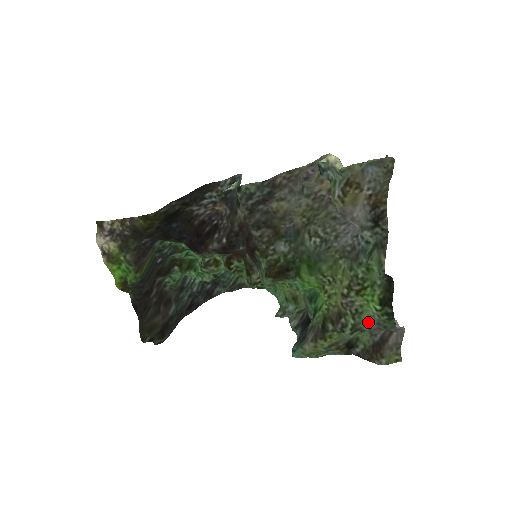
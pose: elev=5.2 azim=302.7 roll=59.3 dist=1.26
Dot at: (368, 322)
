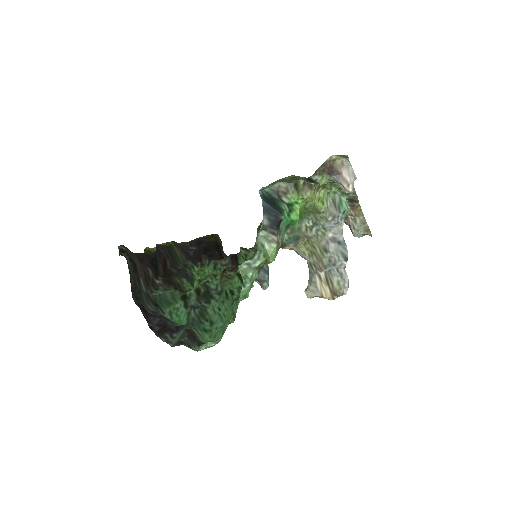
Dot at: occluded
